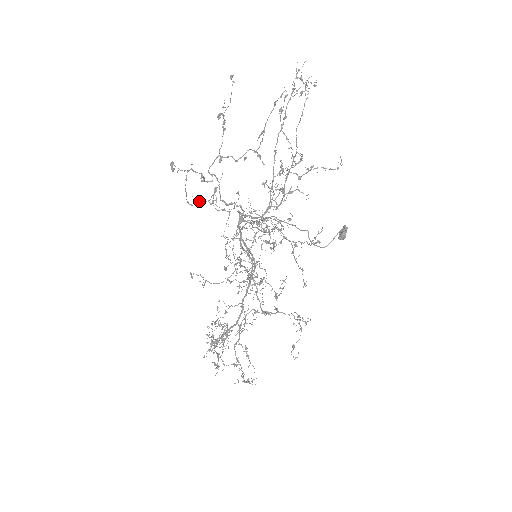
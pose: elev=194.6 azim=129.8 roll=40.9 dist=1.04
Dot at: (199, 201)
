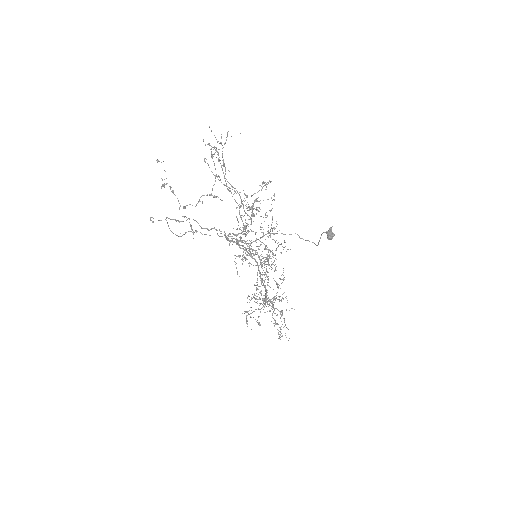
Dot at: (185, 233)
